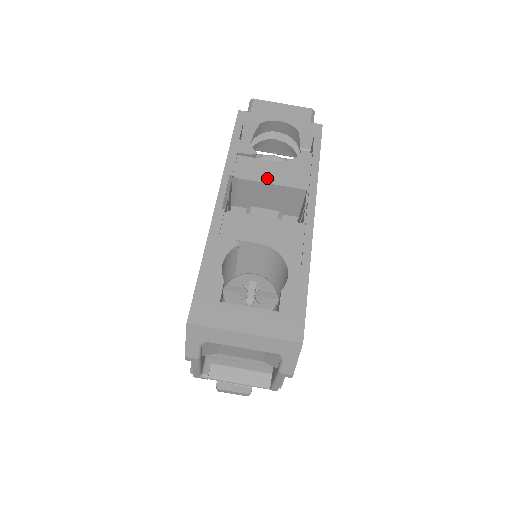
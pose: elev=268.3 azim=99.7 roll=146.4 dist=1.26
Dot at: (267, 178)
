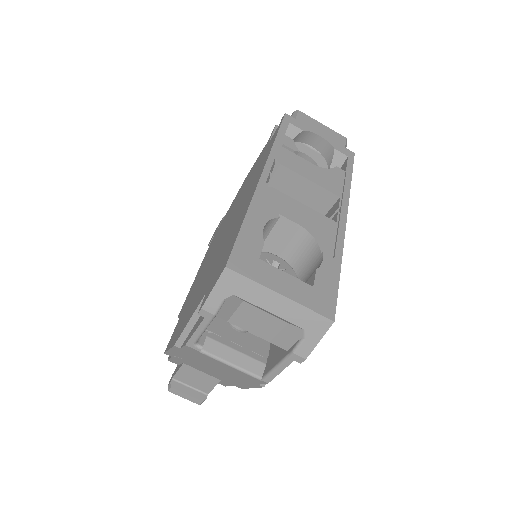
Dot at: (307, 174)
